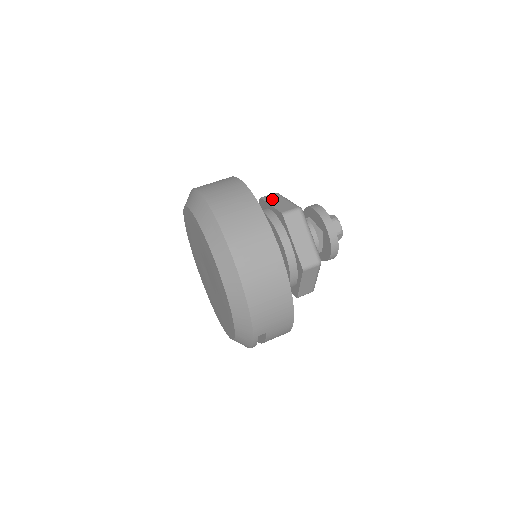
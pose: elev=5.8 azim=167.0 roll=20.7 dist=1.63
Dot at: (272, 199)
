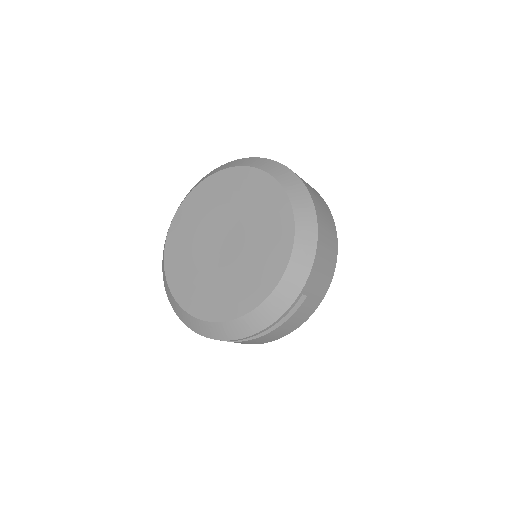
Dot at: occluded
